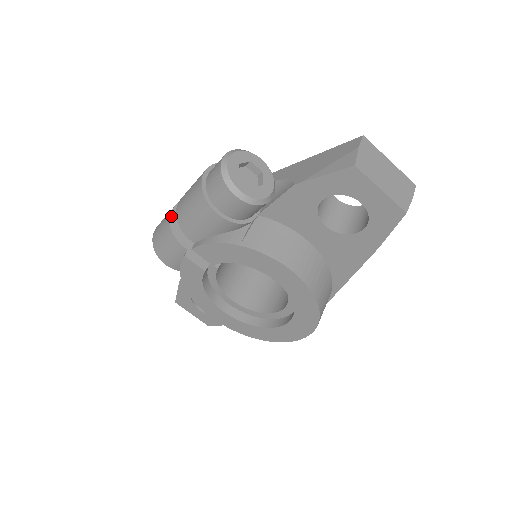
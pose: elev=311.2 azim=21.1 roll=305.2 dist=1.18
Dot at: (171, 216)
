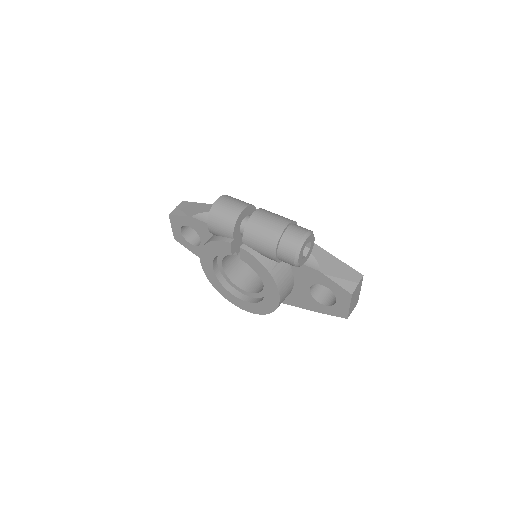
Dot at: (240, 215)
